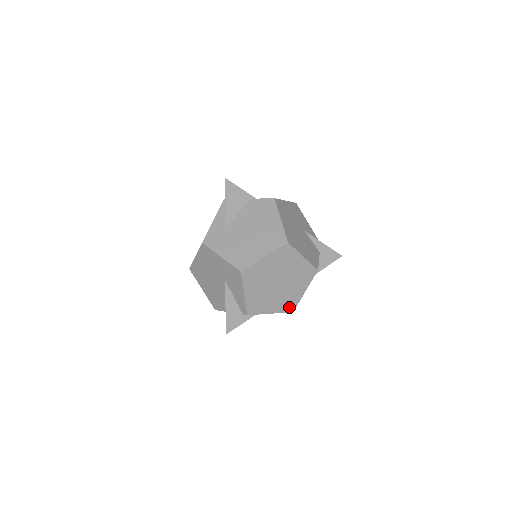
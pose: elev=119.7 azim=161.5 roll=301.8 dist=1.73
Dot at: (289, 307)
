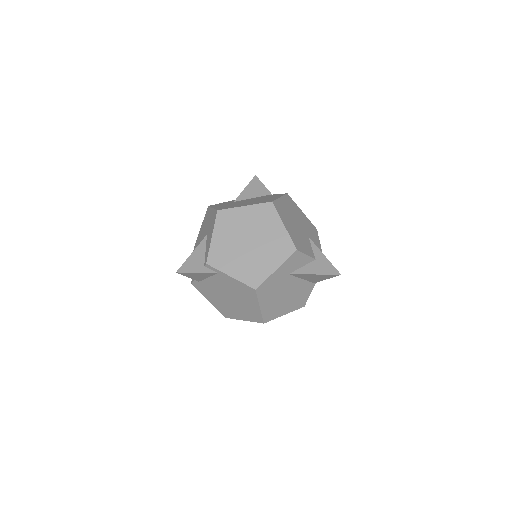
Dot at: (253, 280)
